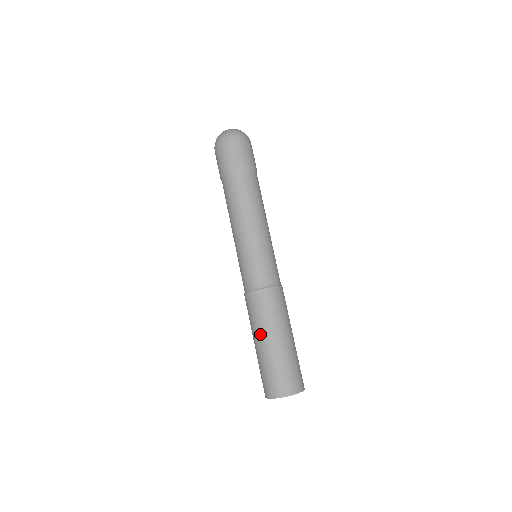
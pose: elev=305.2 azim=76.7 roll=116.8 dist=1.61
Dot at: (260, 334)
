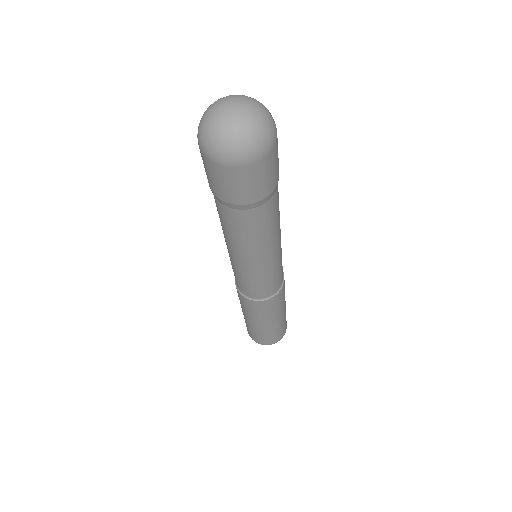
Dot at: (248, 317)
